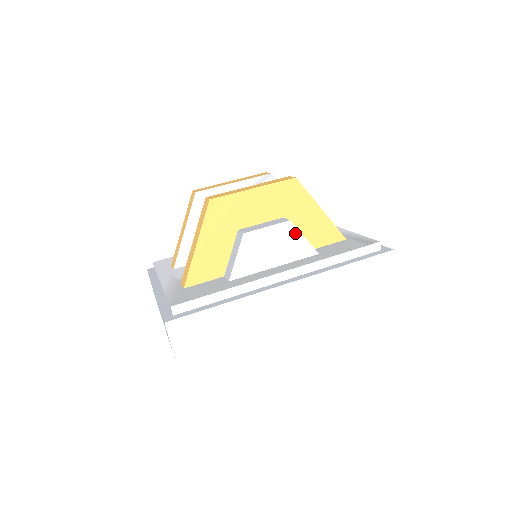
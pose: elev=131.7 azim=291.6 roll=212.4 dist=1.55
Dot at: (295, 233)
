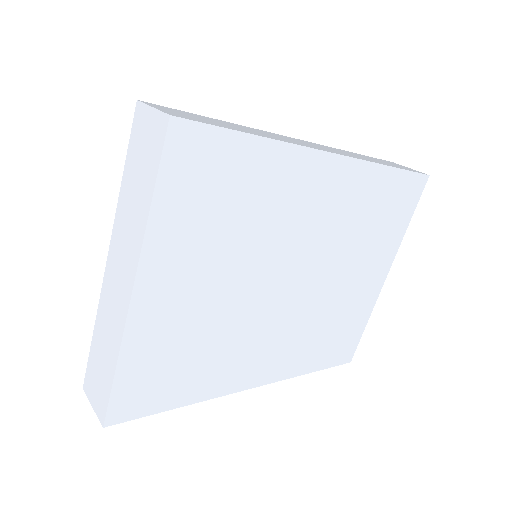
Dot at: occluded
